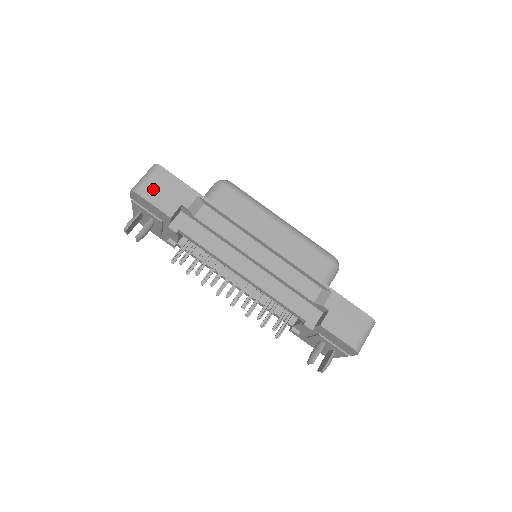
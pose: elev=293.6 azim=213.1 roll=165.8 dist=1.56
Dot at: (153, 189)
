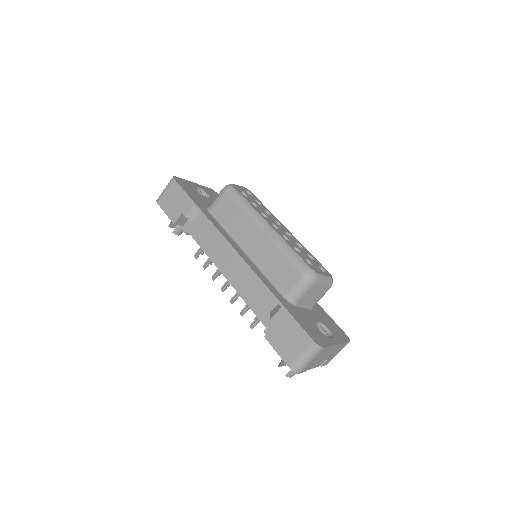
Dot at: (167, 199)
